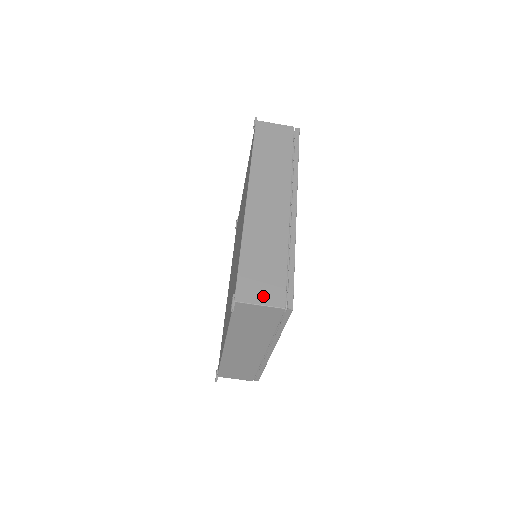
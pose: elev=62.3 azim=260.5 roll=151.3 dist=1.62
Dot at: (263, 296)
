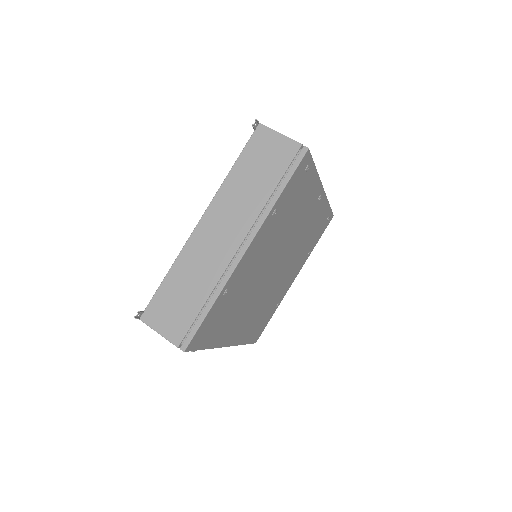
Dot at: occluded
